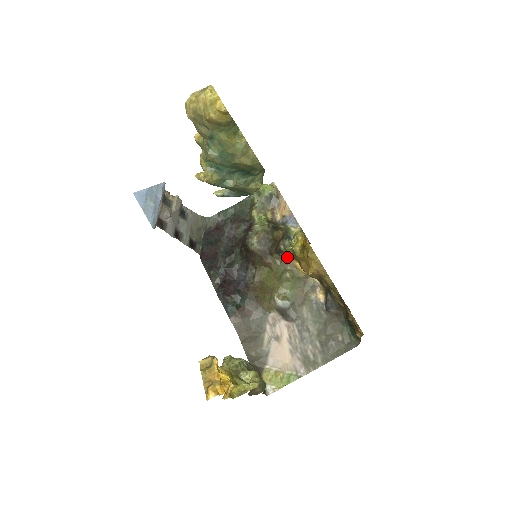
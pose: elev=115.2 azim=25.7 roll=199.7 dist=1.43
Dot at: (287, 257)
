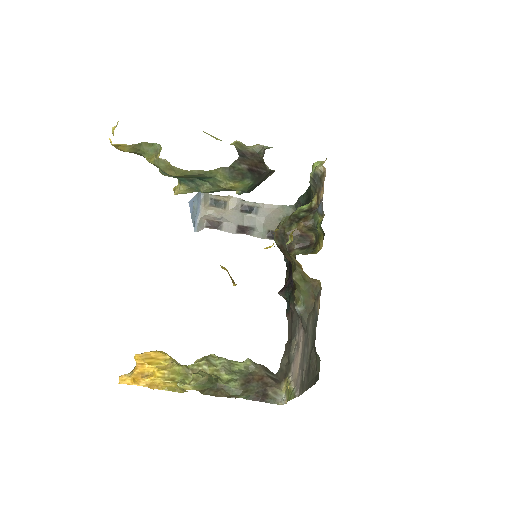
Dot at: (293, 256)
